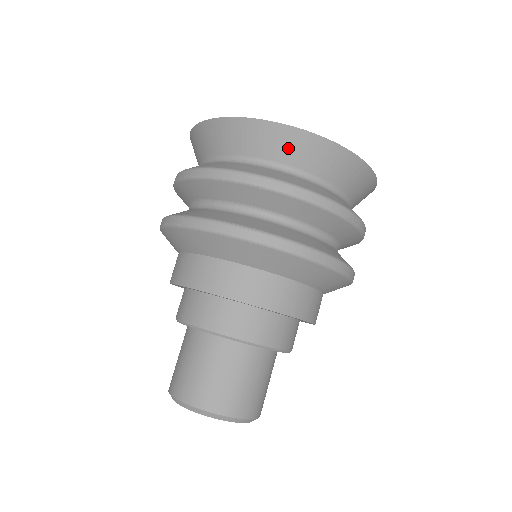
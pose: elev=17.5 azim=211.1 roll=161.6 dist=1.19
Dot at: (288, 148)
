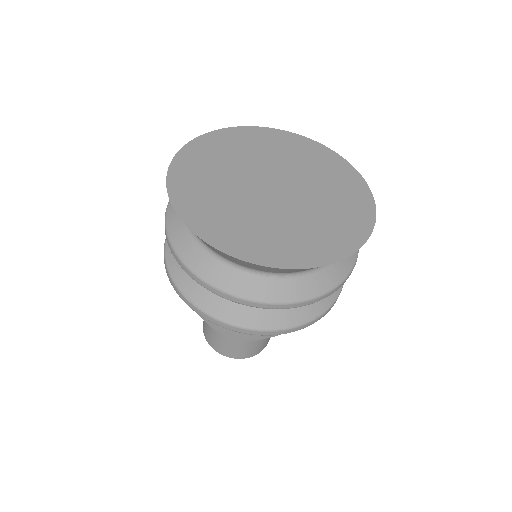
Dot at: occluded
